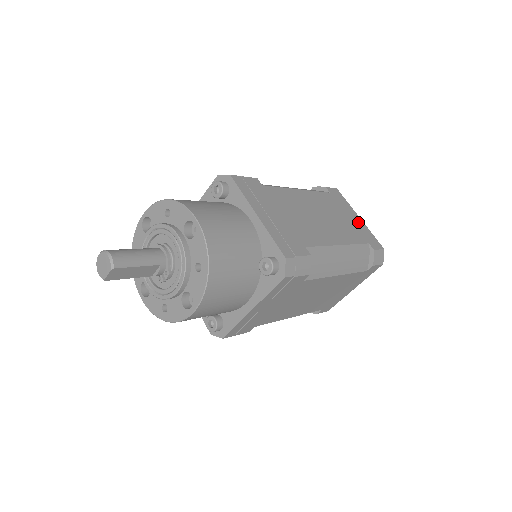
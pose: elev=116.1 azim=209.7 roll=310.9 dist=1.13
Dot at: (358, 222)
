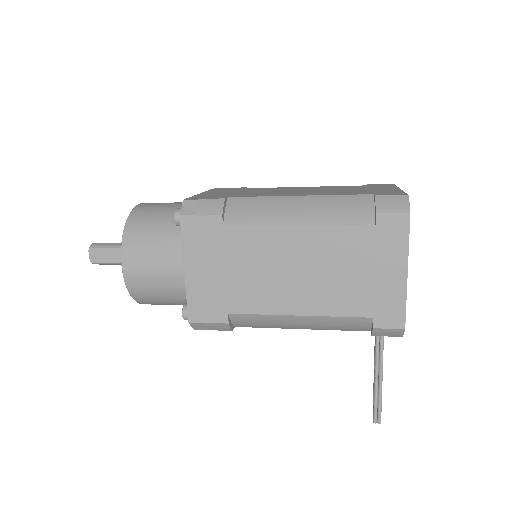
Dot at: (386, 190)
